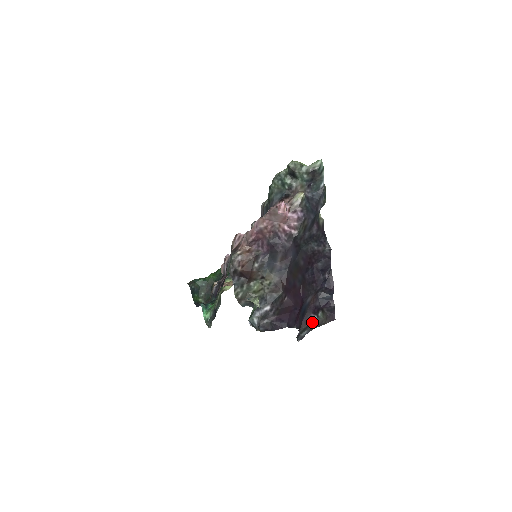
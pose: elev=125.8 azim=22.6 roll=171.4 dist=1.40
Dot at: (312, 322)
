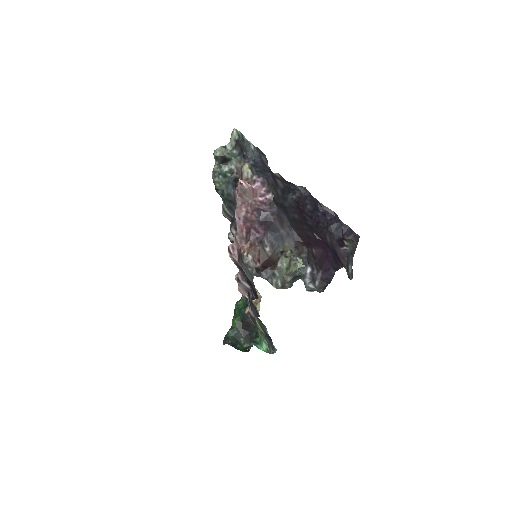
Dot at: (347, 254)
